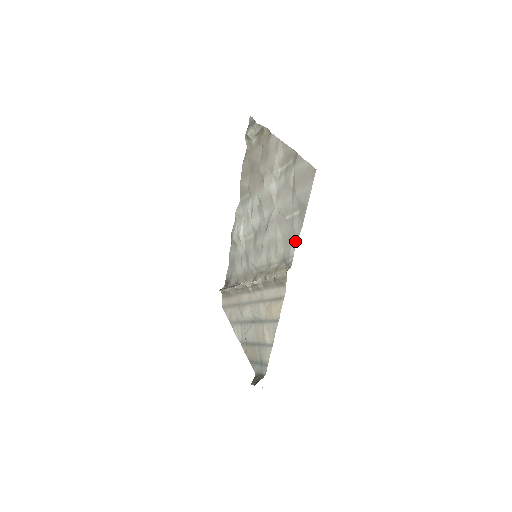
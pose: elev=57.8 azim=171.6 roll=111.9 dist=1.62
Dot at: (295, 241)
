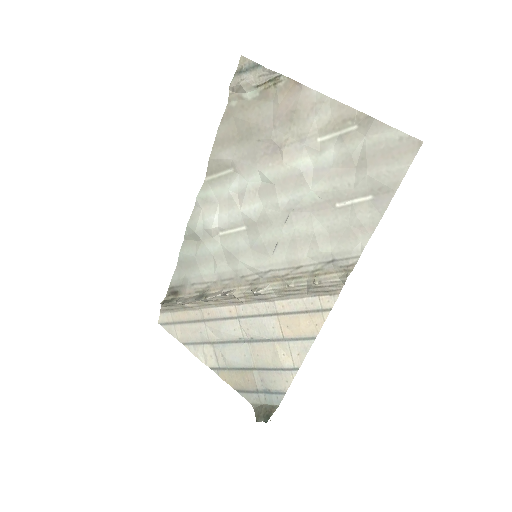
Dot at: (366, 237)
